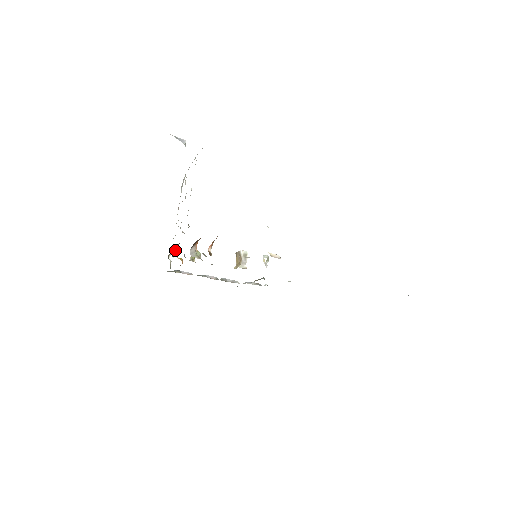
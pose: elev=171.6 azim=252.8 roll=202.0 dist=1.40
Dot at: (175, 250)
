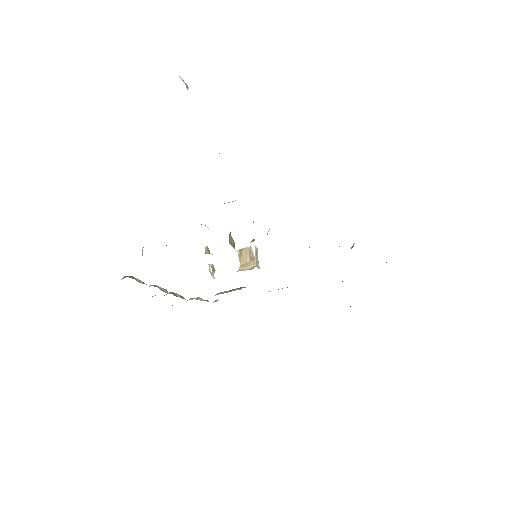
Dot at: occluded
